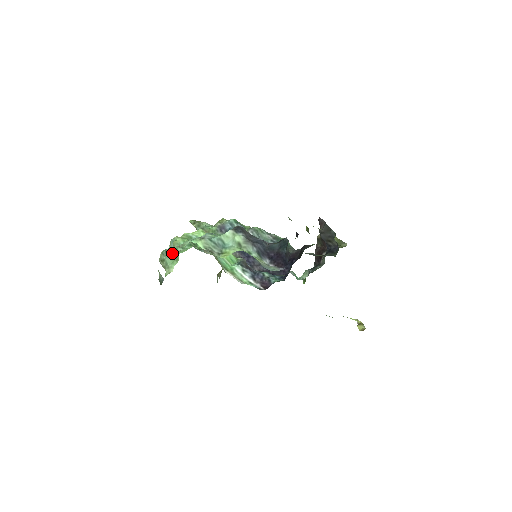
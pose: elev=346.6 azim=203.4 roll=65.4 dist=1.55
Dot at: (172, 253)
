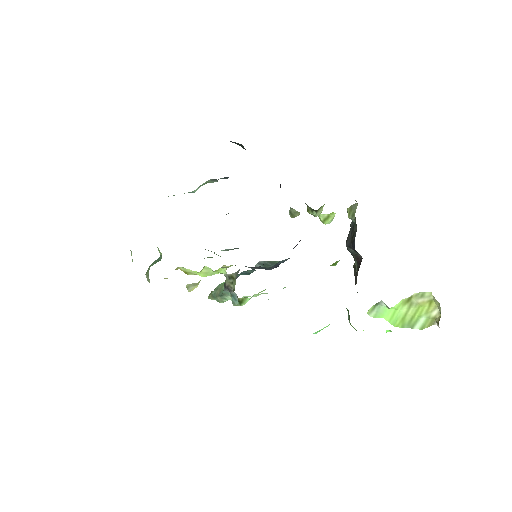
Dot at: occluded
